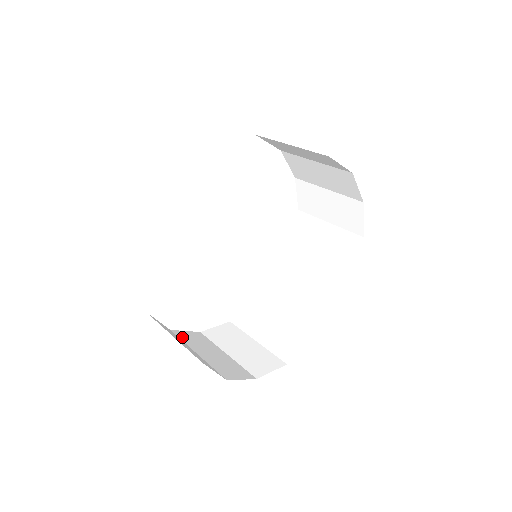
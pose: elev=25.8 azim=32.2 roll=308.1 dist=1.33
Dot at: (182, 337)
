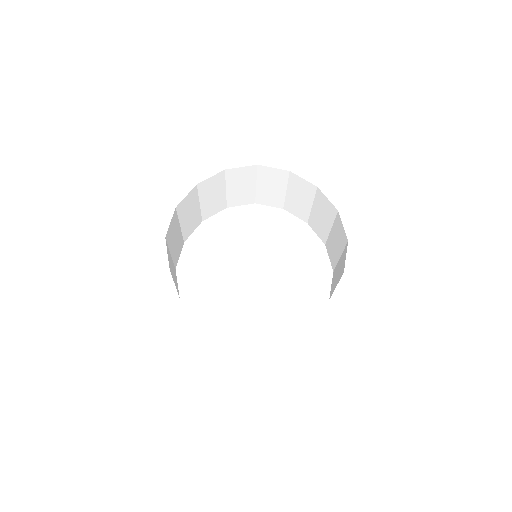
Dot at: occluded
